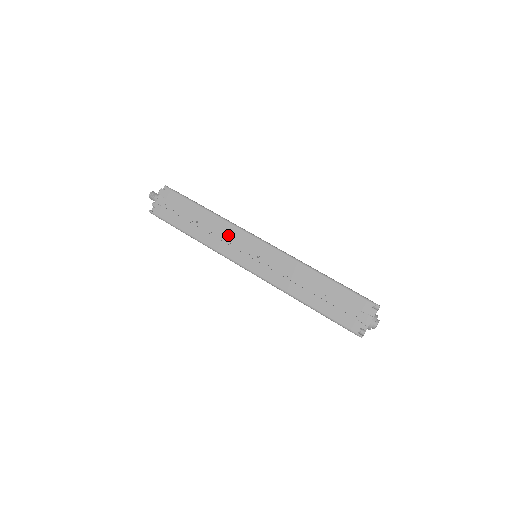
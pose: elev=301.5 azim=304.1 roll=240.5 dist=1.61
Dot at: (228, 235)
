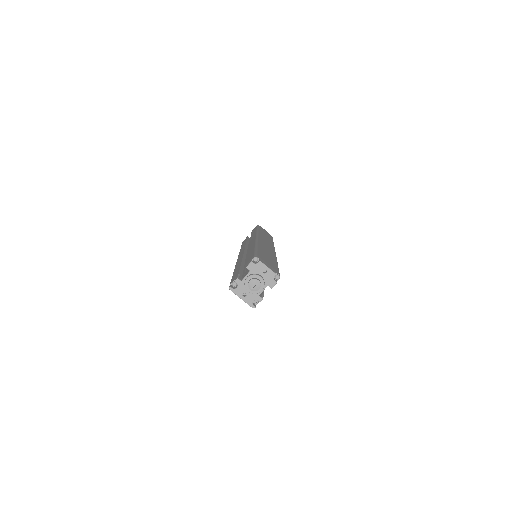
Dot at: occluded
